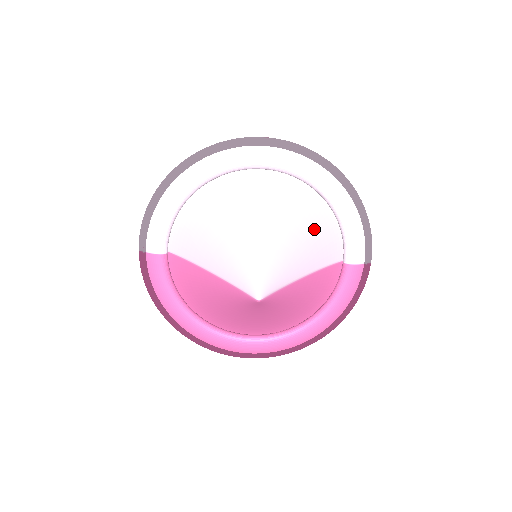
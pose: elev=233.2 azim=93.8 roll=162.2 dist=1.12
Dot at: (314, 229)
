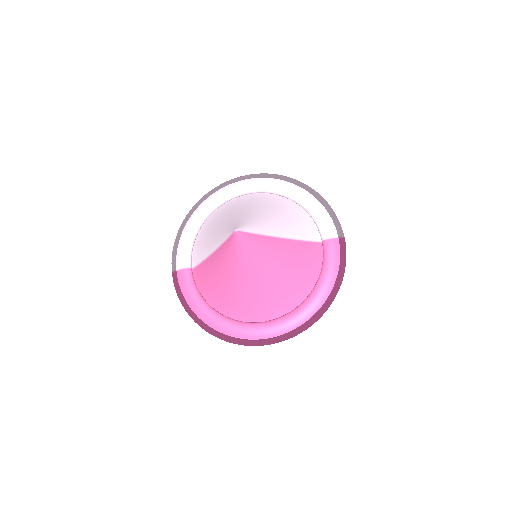
Dot at: (287, 214)
